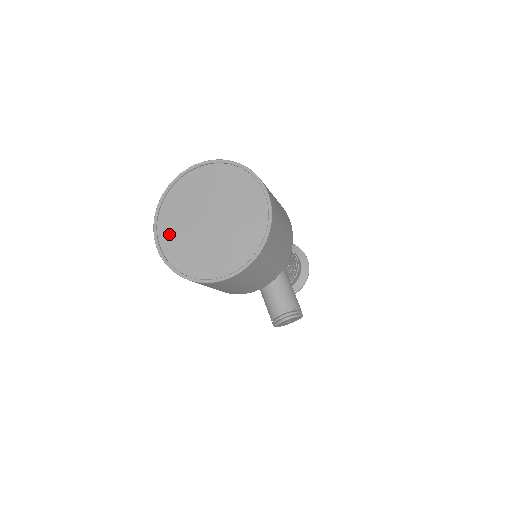
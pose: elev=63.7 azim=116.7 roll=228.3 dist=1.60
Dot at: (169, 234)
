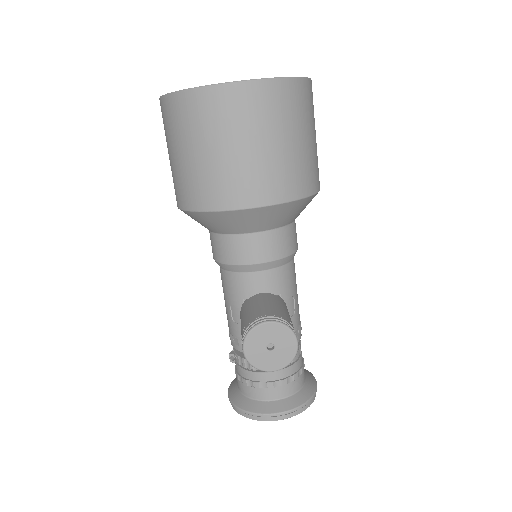
Dot at: occluded
